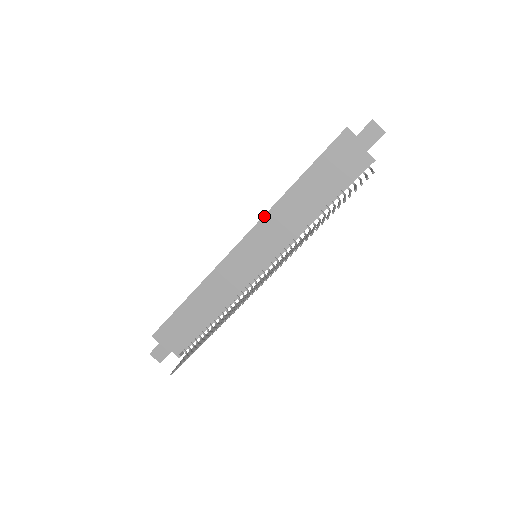
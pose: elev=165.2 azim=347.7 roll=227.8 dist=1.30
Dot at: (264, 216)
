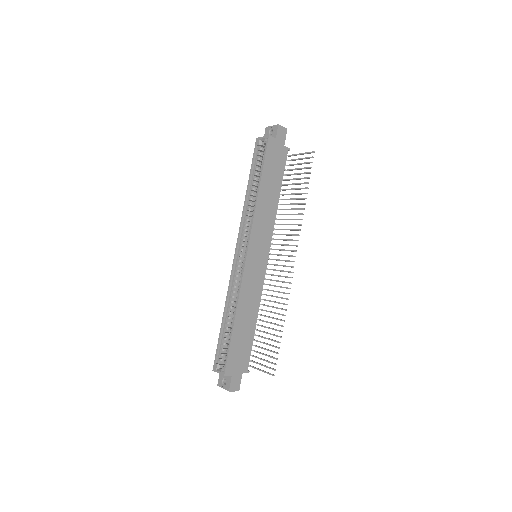
Dot at: (253, 223)
